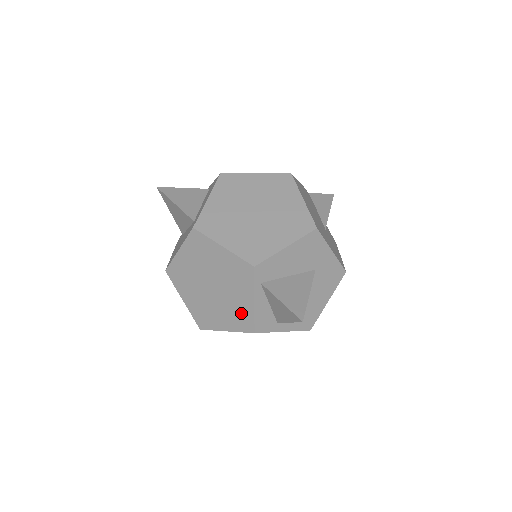
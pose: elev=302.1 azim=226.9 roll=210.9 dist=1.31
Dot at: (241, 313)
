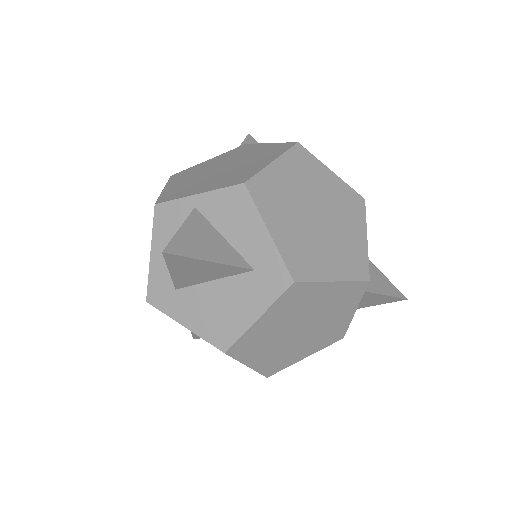
Dot at: (334, 331)
